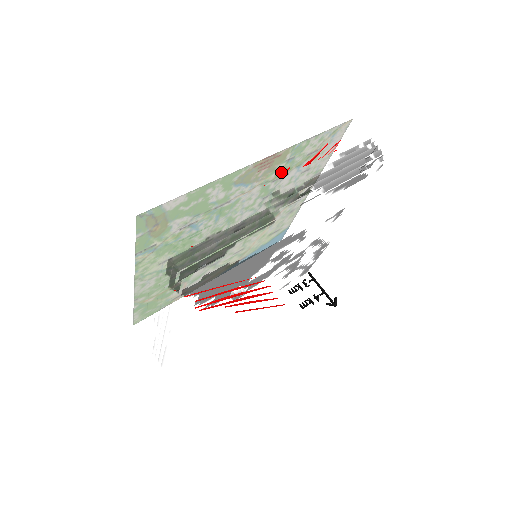
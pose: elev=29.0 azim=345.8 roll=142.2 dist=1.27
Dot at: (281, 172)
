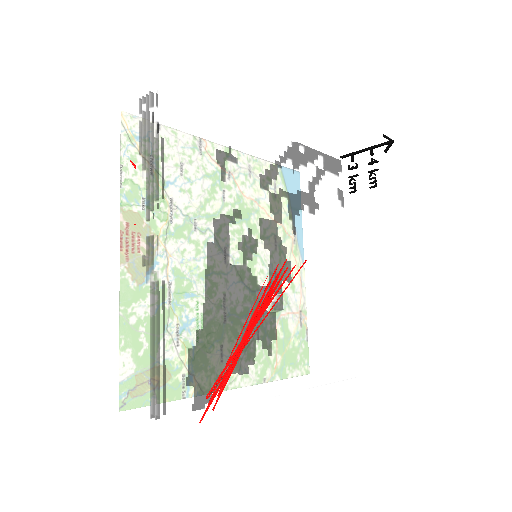
Dot at: occluded
